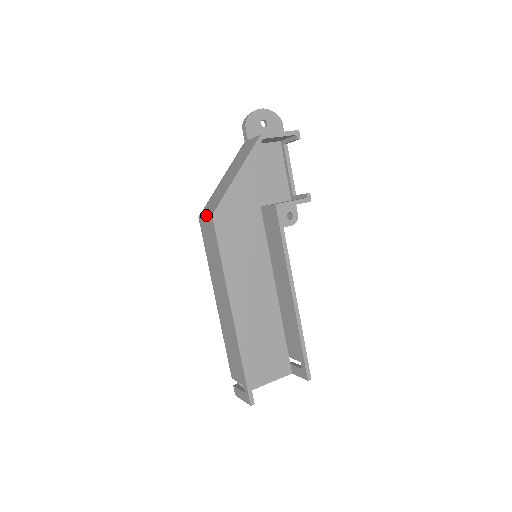
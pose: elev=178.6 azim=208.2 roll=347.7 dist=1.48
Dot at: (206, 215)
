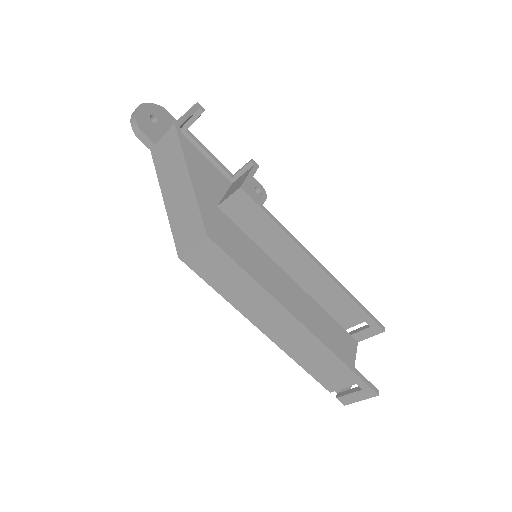
Dot at: (194, 244)
